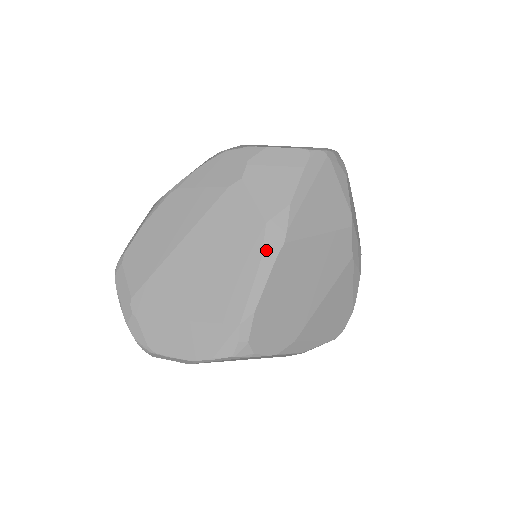
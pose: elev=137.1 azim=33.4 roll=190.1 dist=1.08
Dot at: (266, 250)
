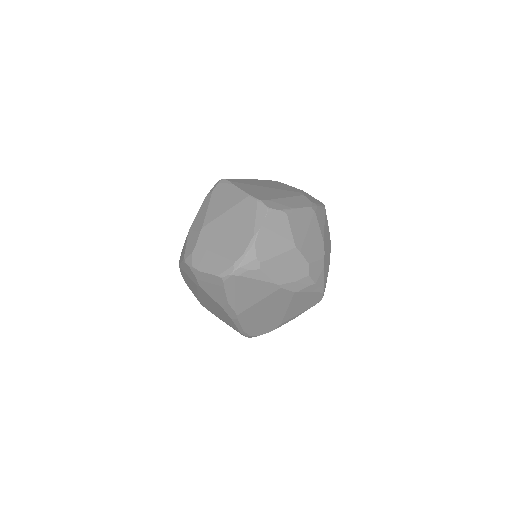
Dot at: (231, 317)
